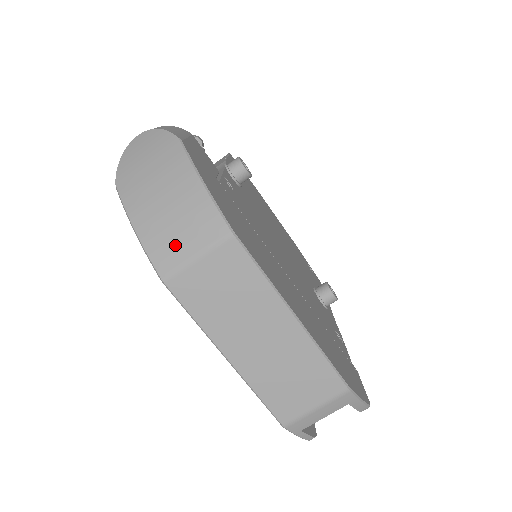
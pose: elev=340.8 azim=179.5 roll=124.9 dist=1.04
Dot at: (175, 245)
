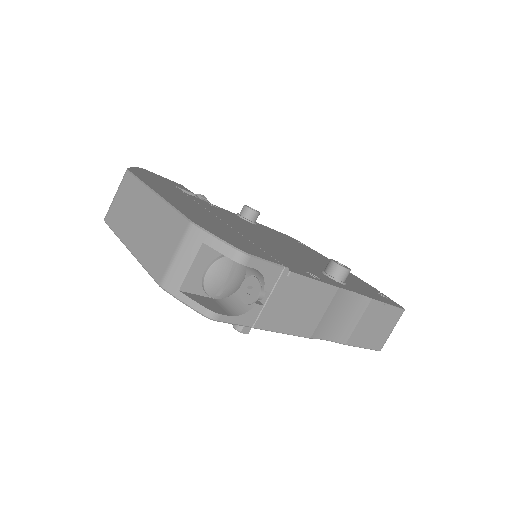
Dot at: occluded
